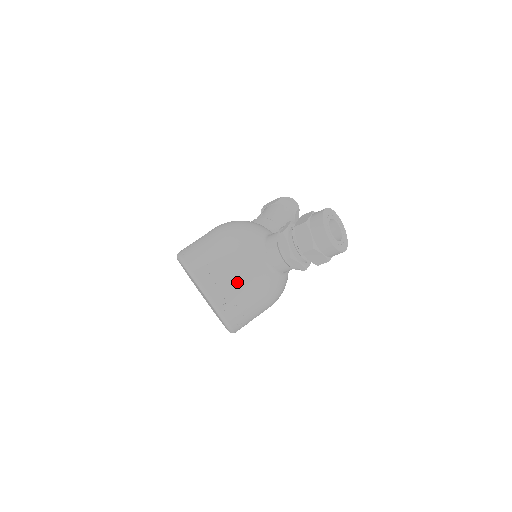
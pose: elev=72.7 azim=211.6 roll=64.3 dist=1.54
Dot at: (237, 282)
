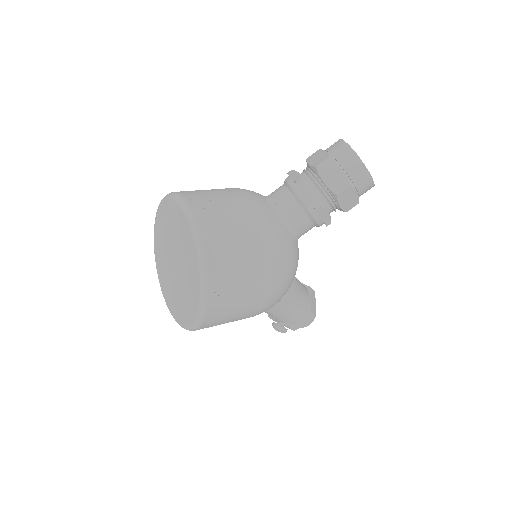
Dot at: (227, 201)
